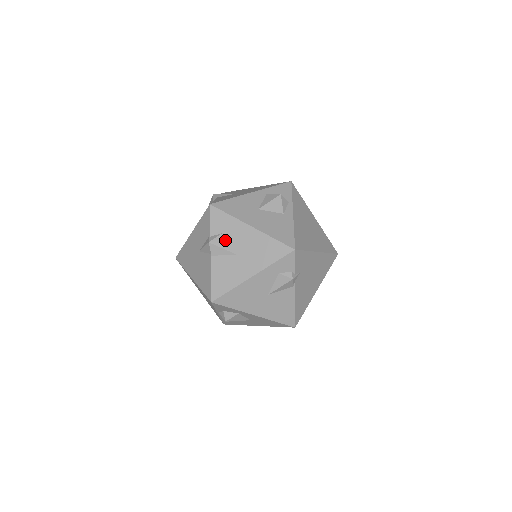
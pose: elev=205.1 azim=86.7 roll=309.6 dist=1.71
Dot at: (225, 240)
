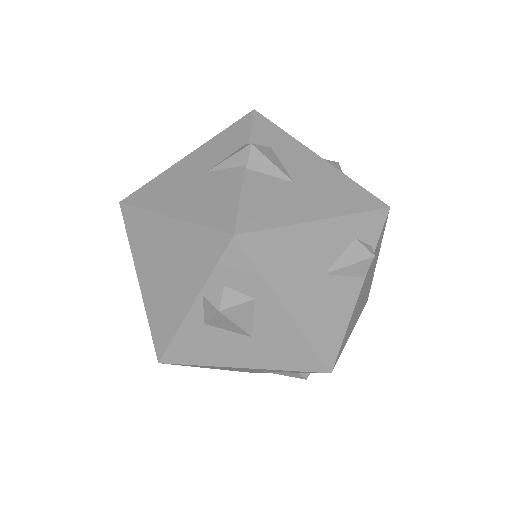
Dot at: (275, 156)
